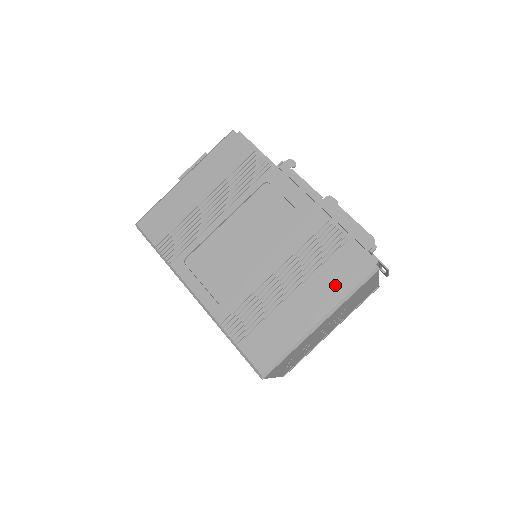
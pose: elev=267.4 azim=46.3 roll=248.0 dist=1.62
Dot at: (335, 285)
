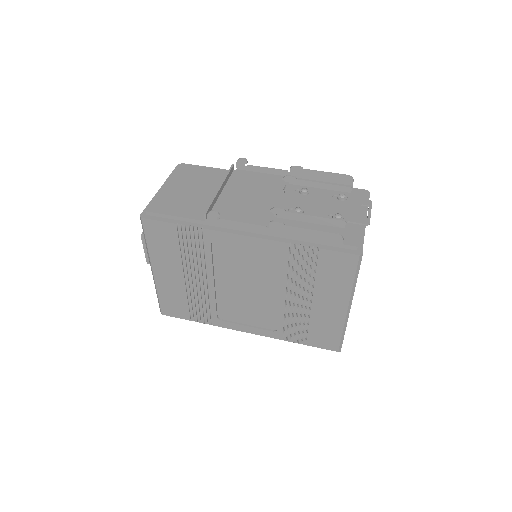
Dot at: (338, 283)
